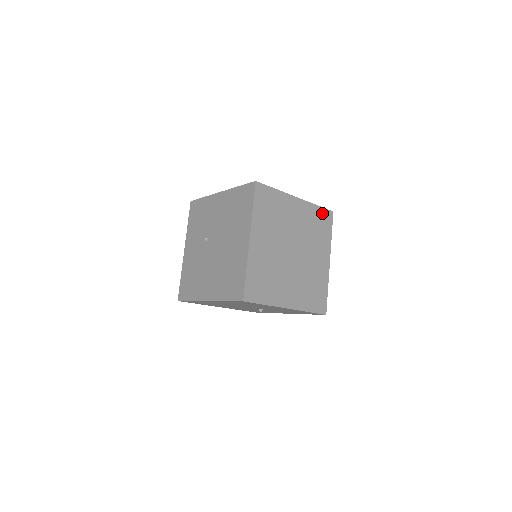
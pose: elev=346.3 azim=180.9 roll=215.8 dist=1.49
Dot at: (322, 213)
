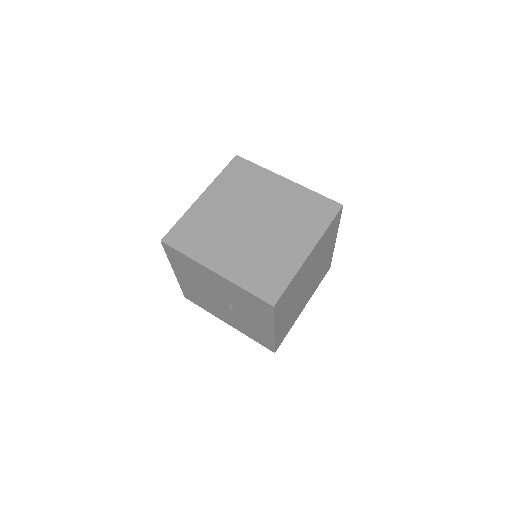
Dot at: (322, 202)
